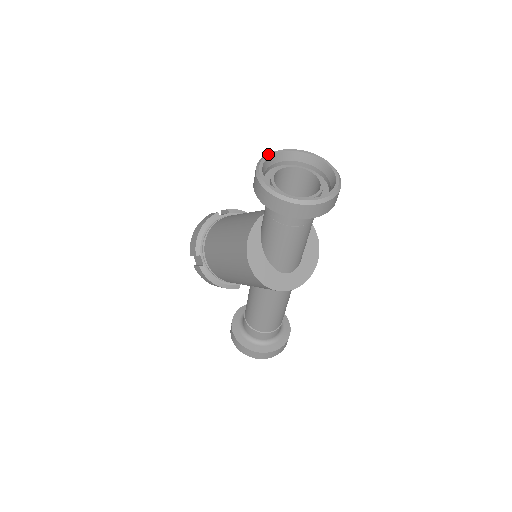
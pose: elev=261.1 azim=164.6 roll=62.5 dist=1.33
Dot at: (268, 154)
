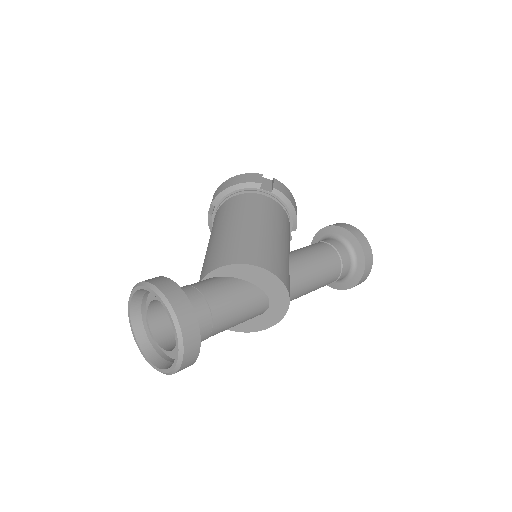
Dot at: (128, 310)
